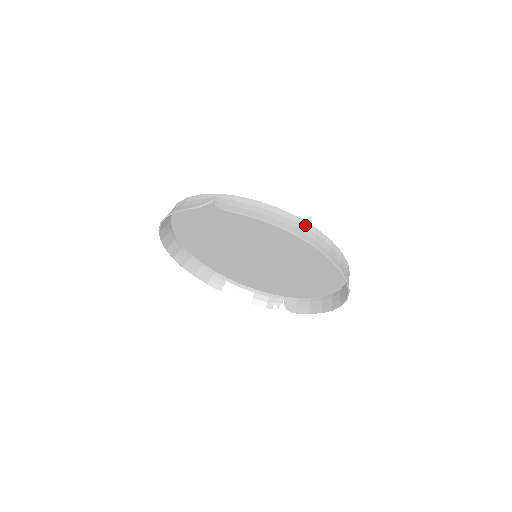
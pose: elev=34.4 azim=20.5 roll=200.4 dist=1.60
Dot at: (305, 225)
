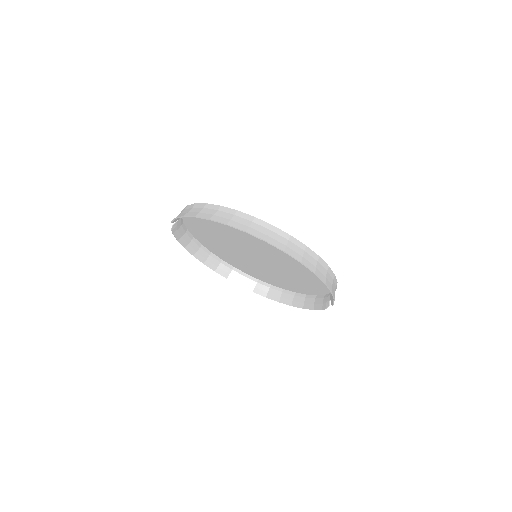
Dot at: (210, 207)
